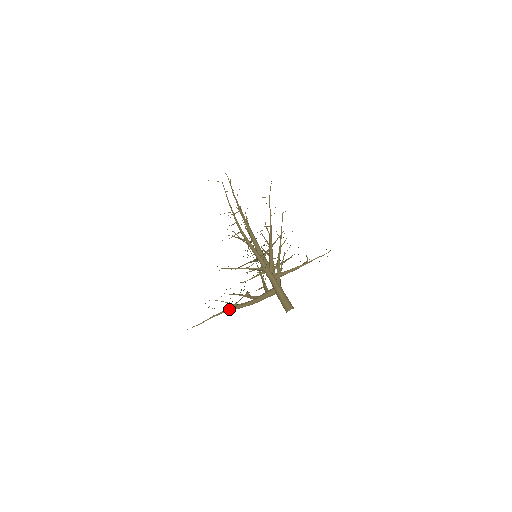
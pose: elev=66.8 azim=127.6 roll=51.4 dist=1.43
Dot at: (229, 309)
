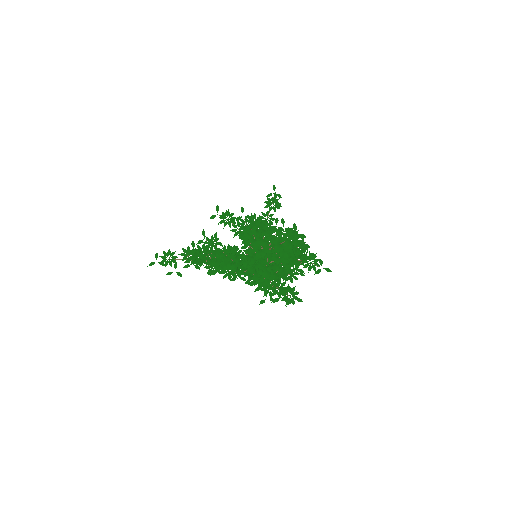
Dot at: occluded
